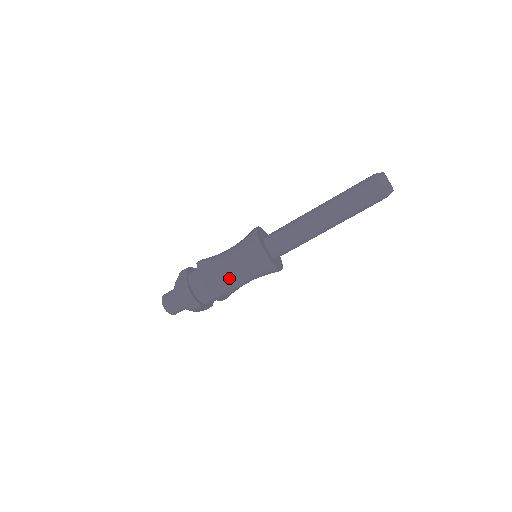
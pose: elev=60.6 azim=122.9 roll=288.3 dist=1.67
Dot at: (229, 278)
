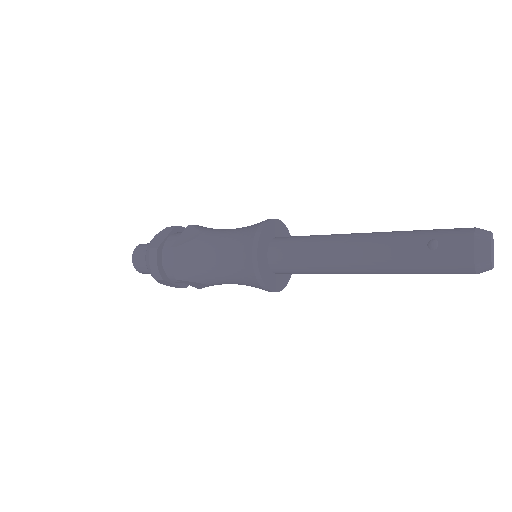
Dot at: occluded
